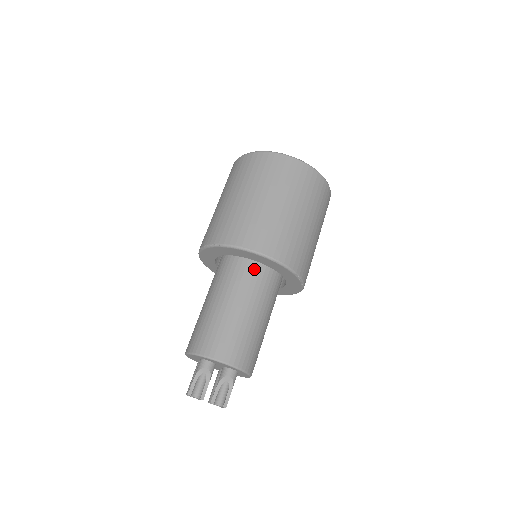
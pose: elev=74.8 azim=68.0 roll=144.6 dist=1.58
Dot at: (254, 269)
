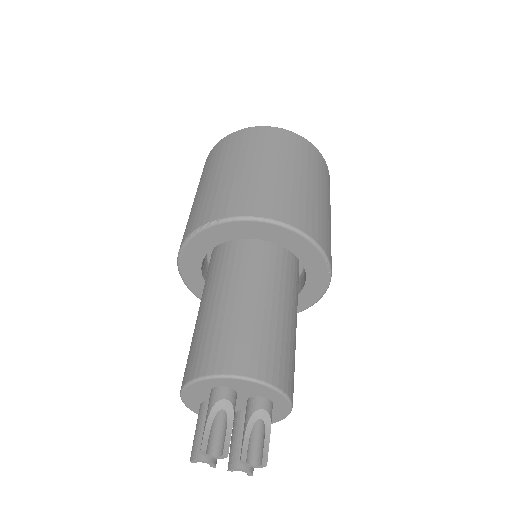
Dot at: (268, 254)
